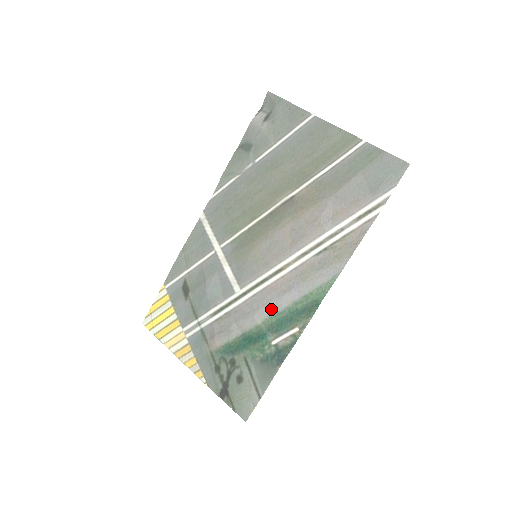
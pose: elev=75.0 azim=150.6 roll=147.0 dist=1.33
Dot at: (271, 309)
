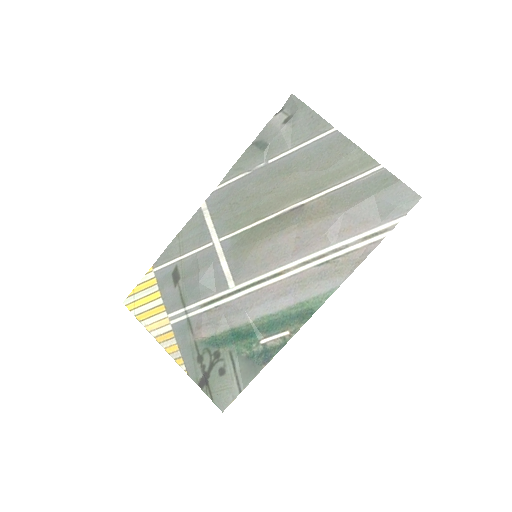
Dot at: (264, 310)
